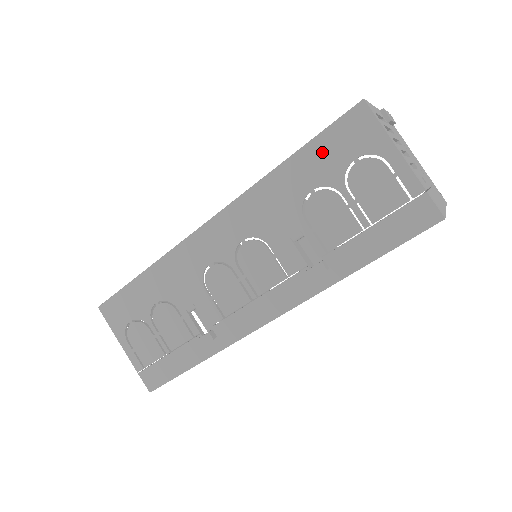
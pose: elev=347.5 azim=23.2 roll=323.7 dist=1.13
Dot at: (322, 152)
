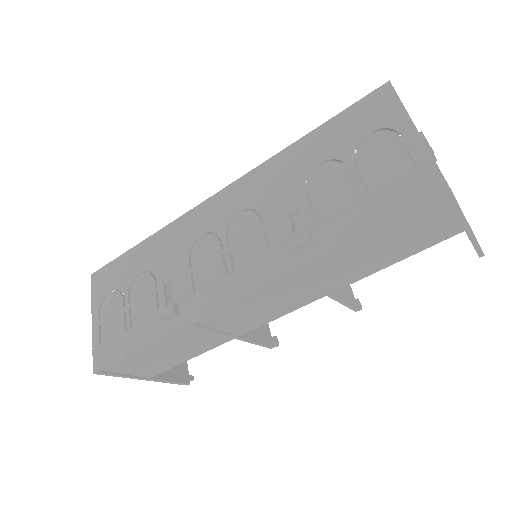
Dot at: (338, 128)
